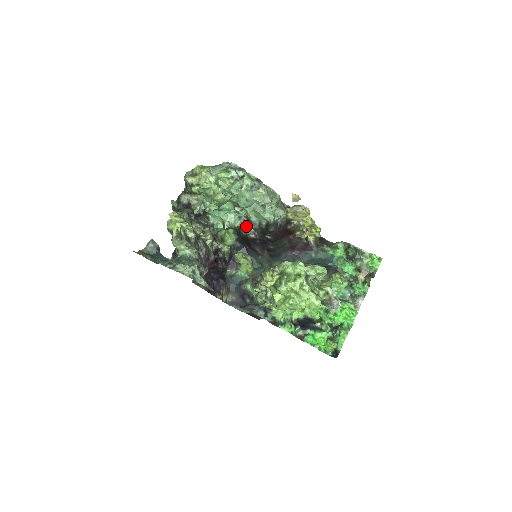
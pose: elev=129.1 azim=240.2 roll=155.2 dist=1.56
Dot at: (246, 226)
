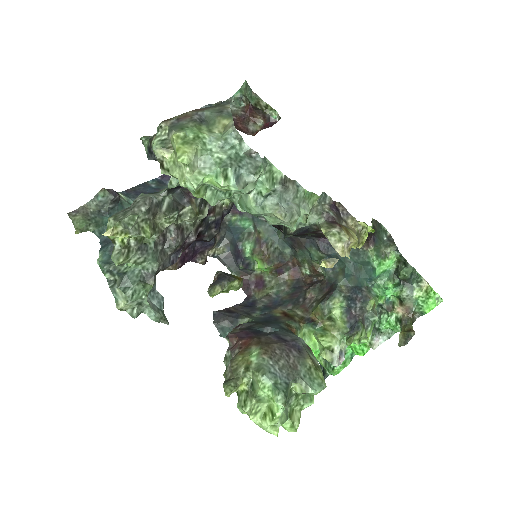
Dot at: occluded
